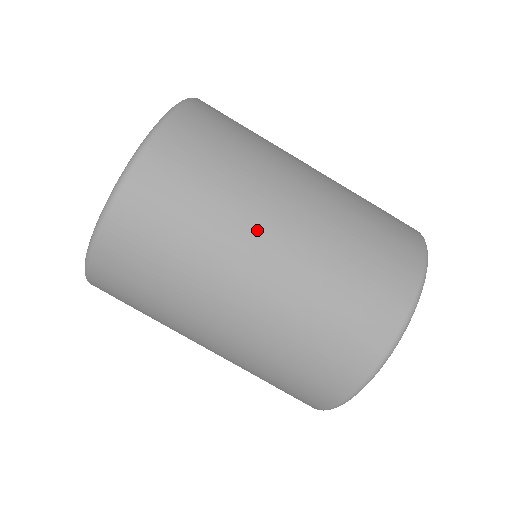
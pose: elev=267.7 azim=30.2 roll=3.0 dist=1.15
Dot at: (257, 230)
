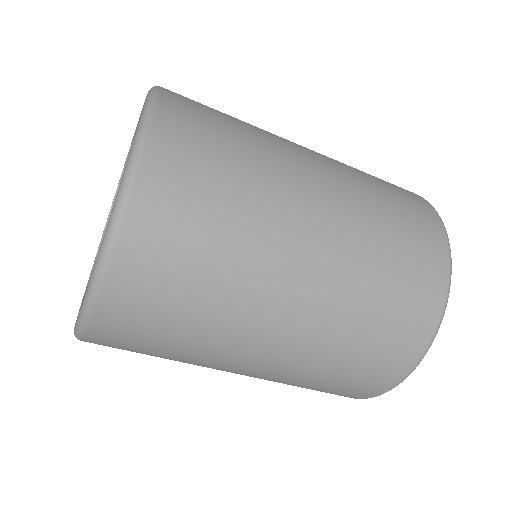
Dot at: (288, 244)
